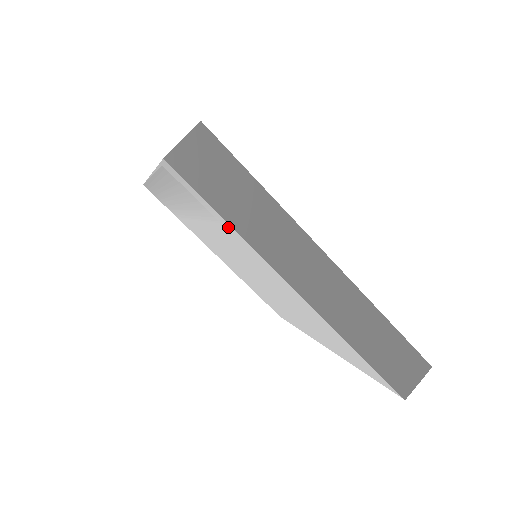
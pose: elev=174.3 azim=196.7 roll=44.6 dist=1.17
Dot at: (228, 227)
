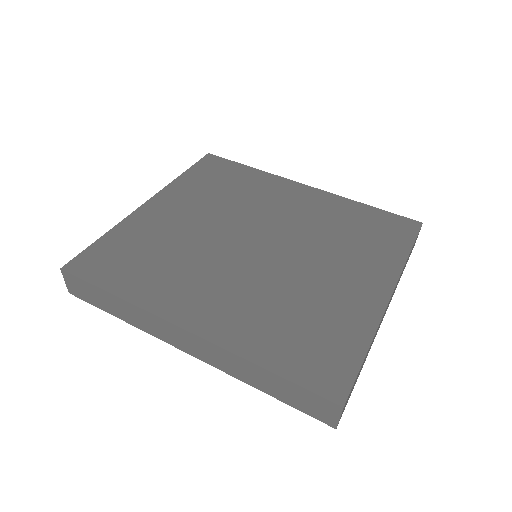
Dot at: occluded
